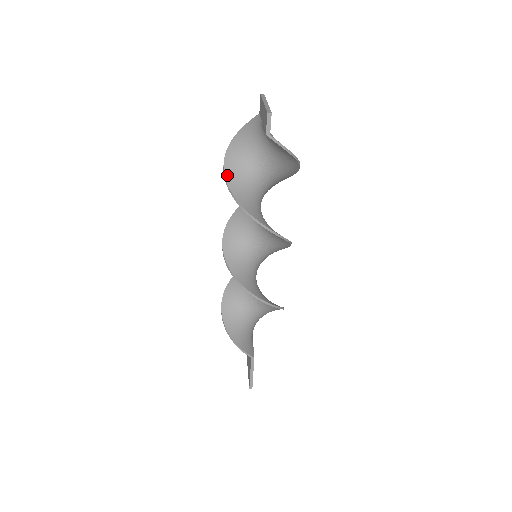
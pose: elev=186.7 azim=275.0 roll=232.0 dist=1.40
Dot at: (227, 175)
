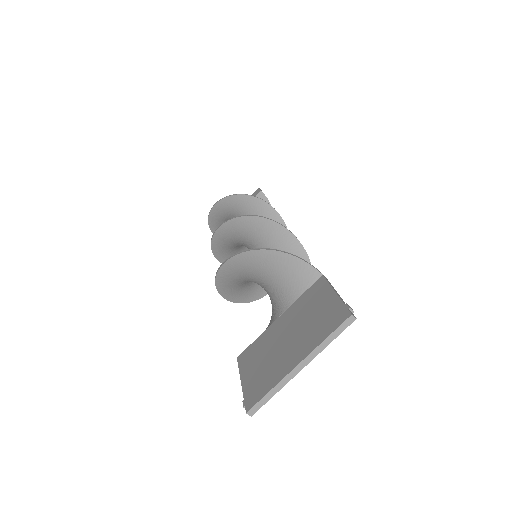
Dot at: (226, 199)
